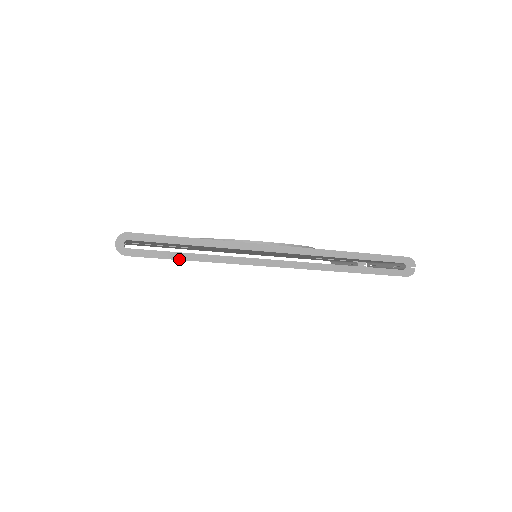
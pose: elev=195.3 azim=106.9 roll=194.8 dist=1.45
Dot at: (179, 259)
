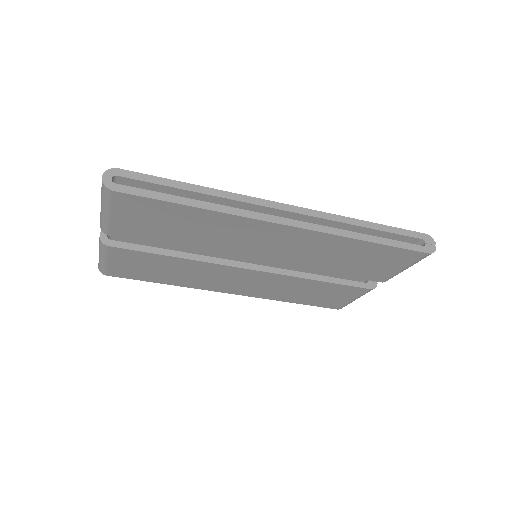
Dot at: (174, 202)
